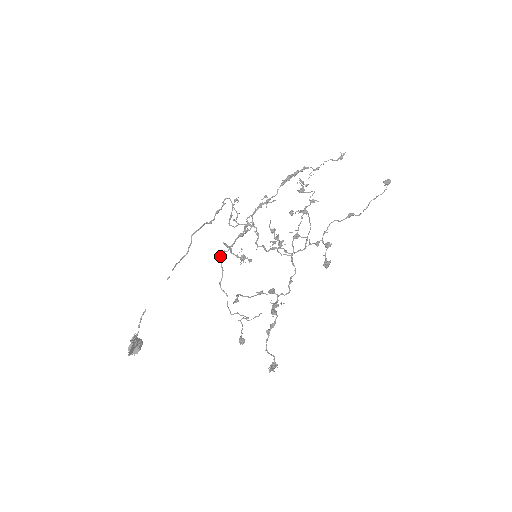
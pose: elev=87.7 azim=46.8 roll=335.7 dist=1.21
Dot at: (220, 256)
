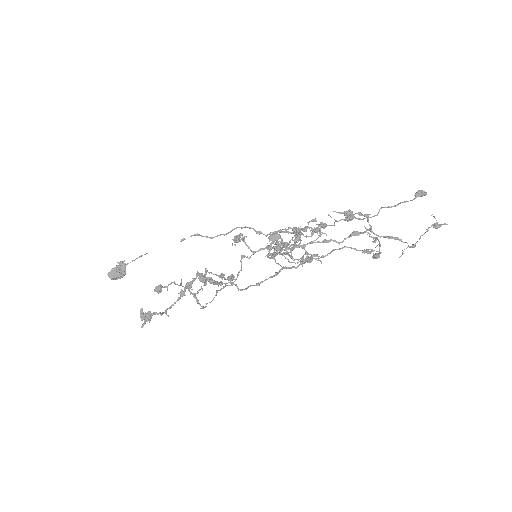
Dot at: occluded
